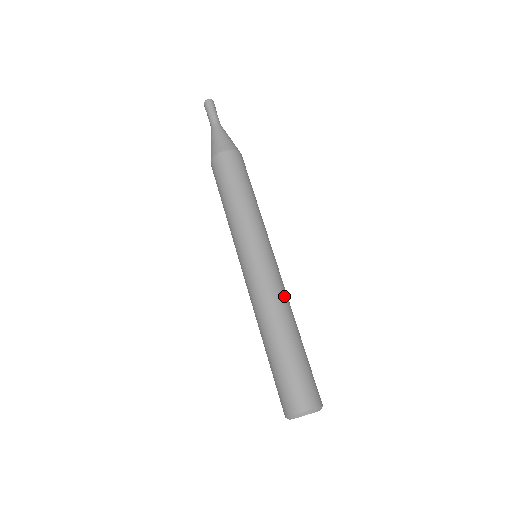
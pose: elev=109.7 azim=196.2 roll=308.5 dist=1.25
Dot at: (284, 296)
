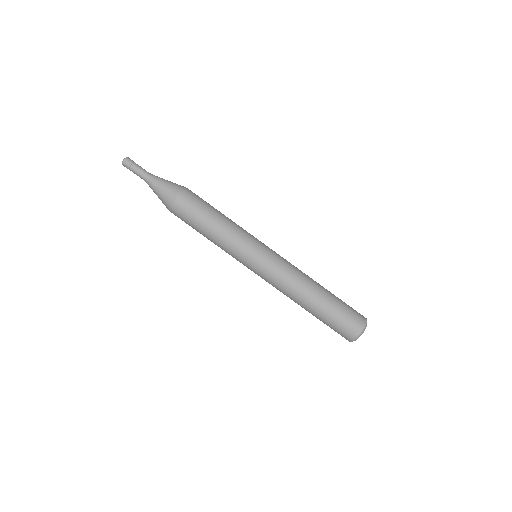
Dot at: (289, 283)
